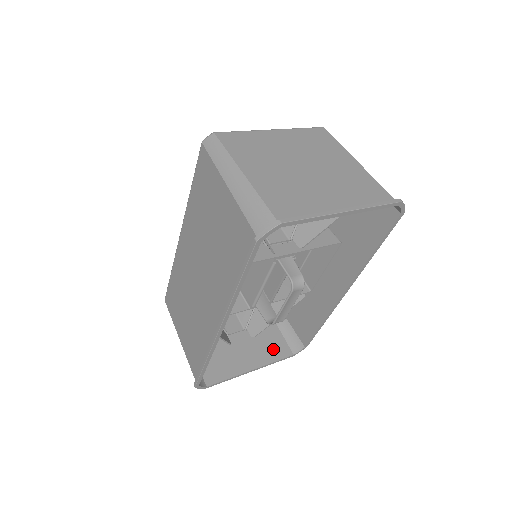
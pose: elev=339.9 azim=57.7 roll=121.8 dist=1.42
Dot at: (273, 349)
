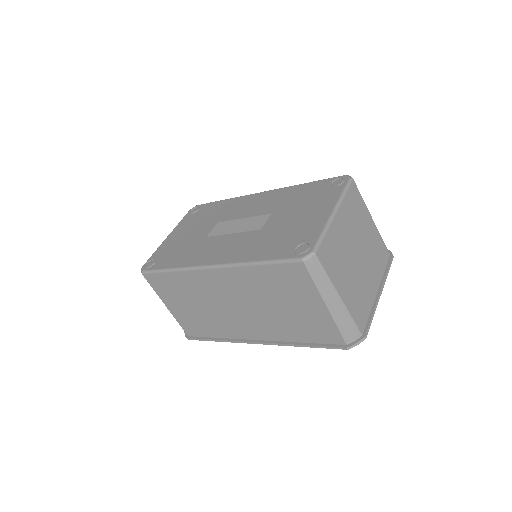
Dot at: occluded
